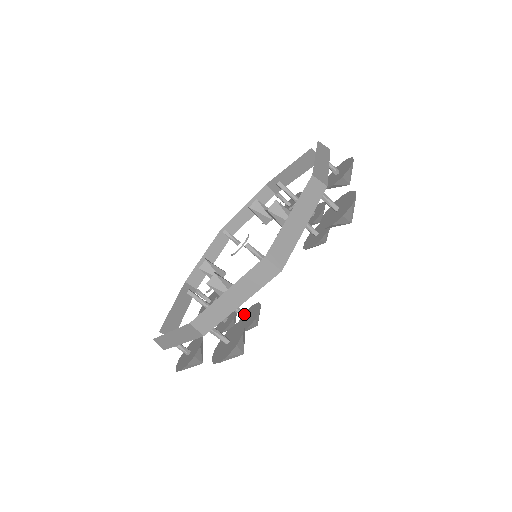
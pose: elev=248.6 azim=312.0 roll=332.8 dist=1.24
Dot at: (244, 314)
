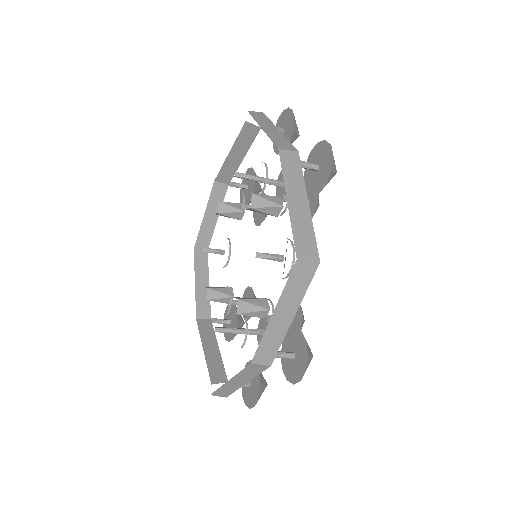
Dot at: occluded
